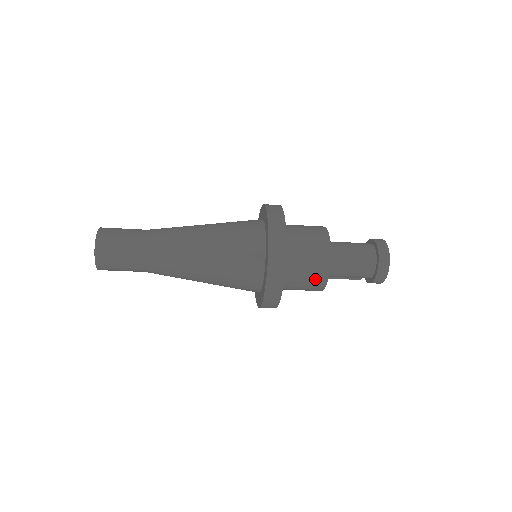
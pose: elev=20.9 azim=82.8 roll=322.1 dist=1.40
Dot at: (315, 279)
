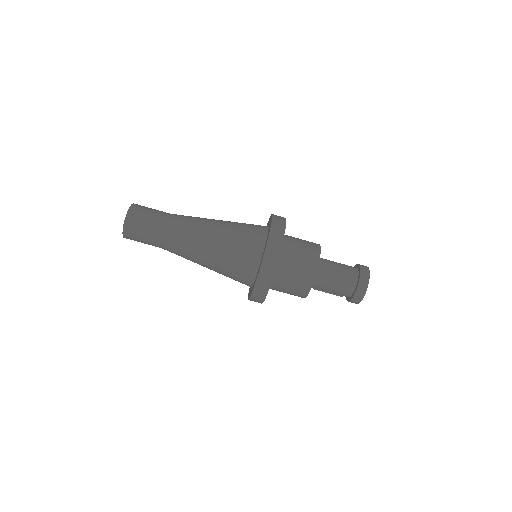
Dot at: (300, 287)
